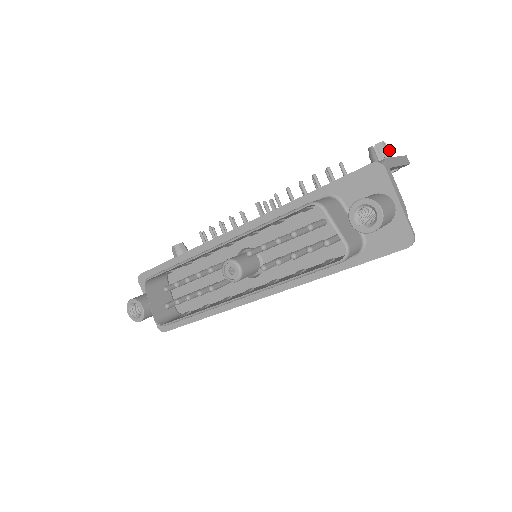
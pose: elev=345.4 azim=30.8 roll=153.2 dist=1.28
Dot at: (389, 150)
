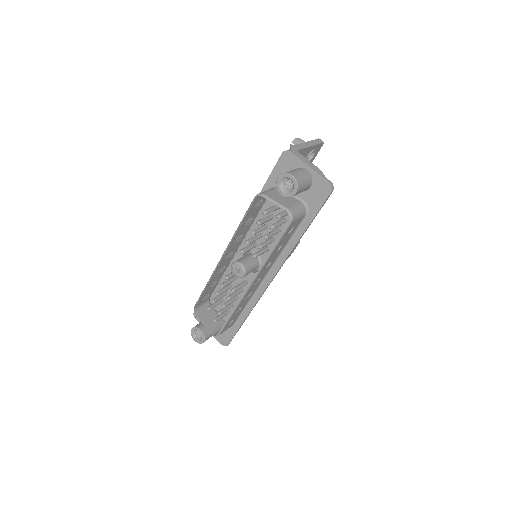
Dot at: (303, 141)
